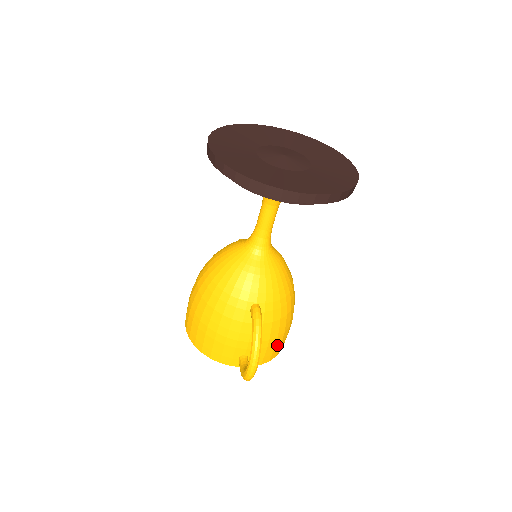
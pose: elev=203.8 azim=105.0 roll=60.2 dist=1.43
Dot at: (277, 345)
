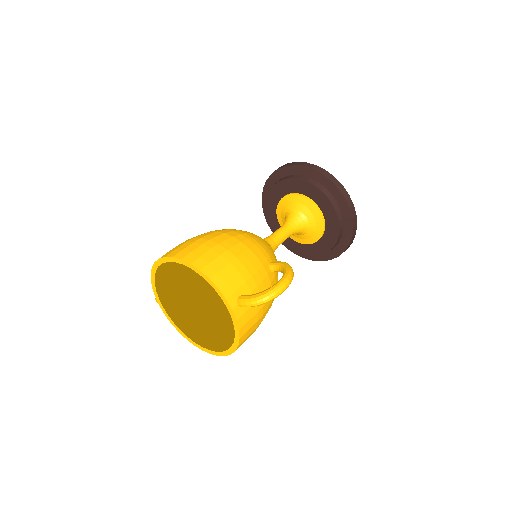
Dot at: (253, 327)
